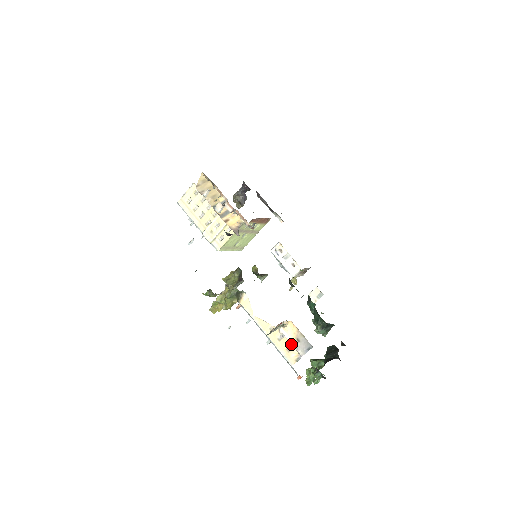
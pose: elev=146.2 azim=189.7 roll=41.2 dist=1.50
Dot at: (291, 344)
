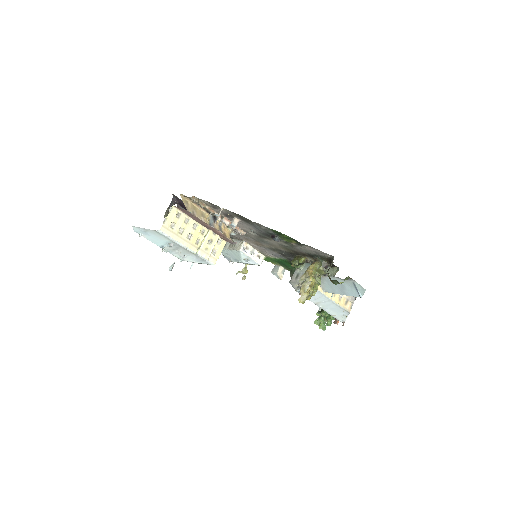
Dot at: (347, 299)
